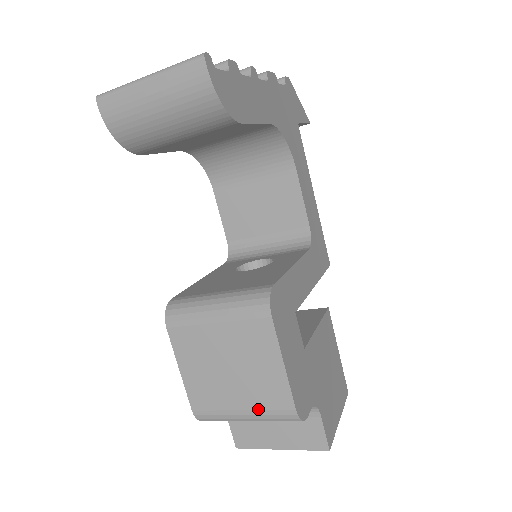
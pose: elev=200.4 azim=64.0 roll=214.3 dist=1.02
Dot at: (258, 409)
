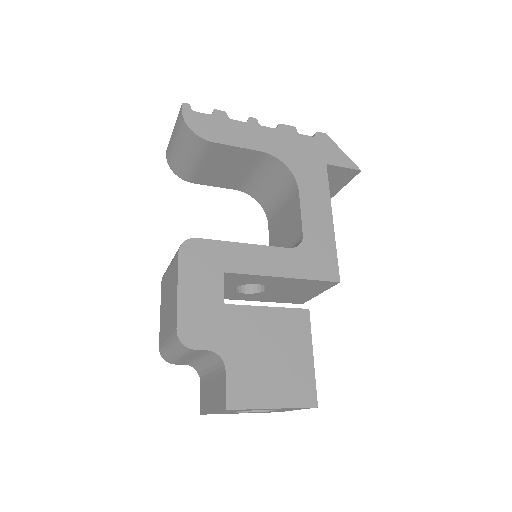
Dot at: (170, 335)
